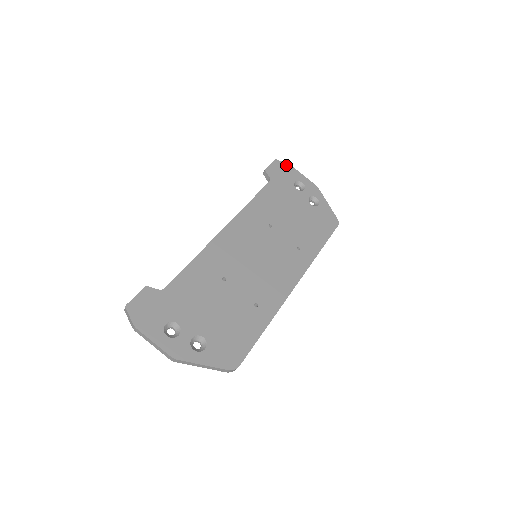
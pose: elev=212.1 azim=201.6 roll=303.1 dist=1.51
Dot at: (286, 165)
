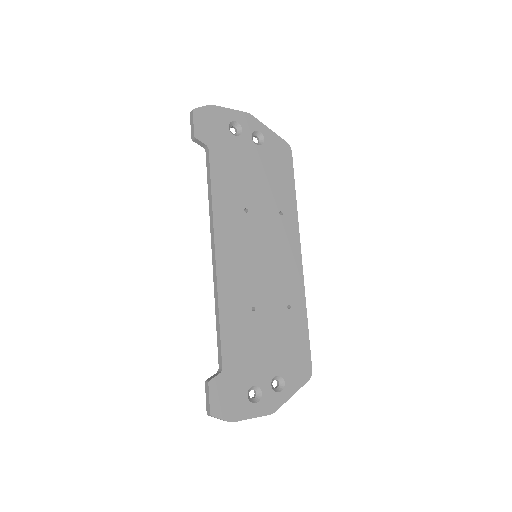
Dot at: (207, 109)
